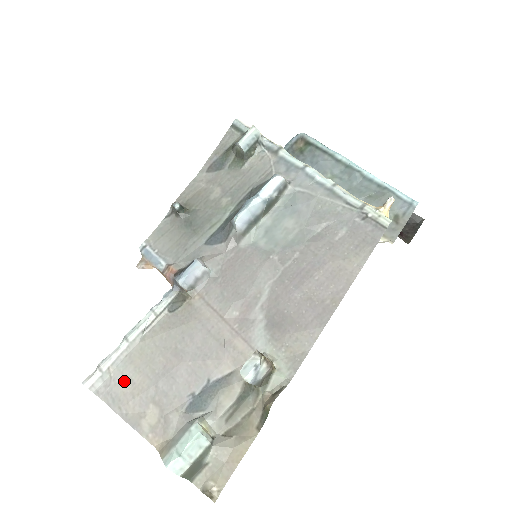
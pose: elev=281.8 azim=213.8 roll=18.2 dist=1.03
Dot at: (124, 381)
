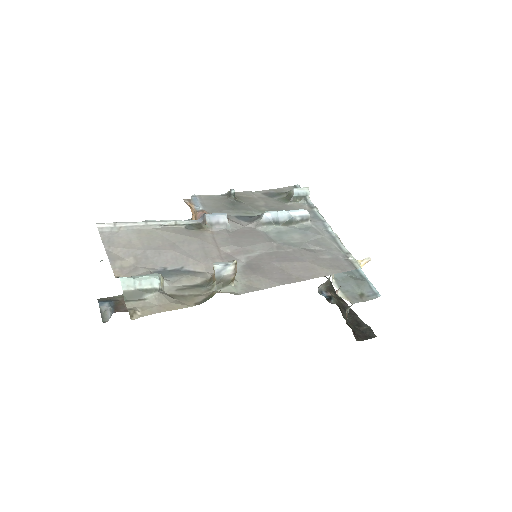
Dot at: (125, 238)
